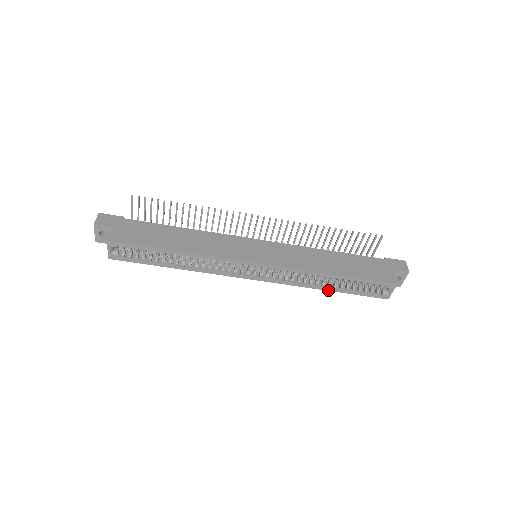
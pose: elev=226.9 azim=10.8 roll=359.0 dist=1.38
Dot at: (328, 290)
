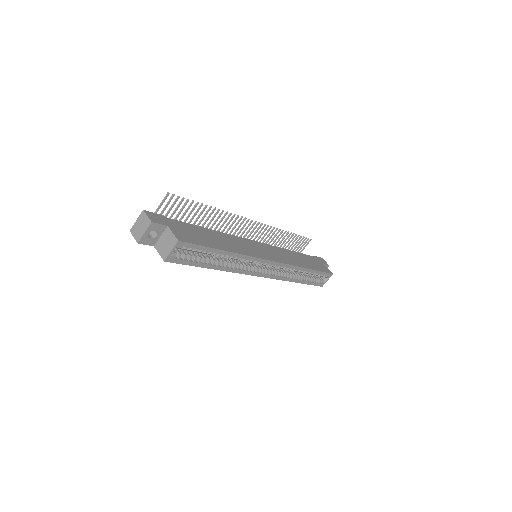
Dot at: (297, 282)
